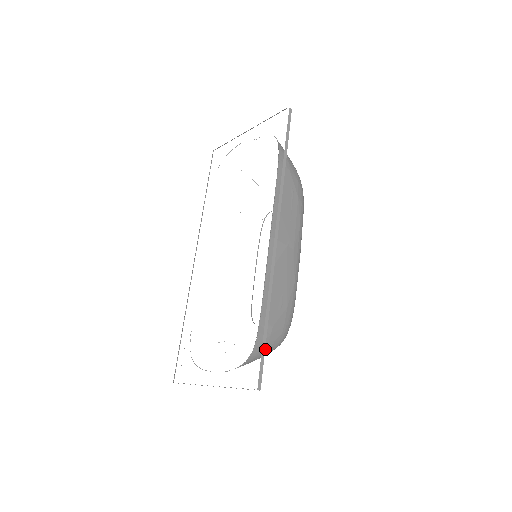
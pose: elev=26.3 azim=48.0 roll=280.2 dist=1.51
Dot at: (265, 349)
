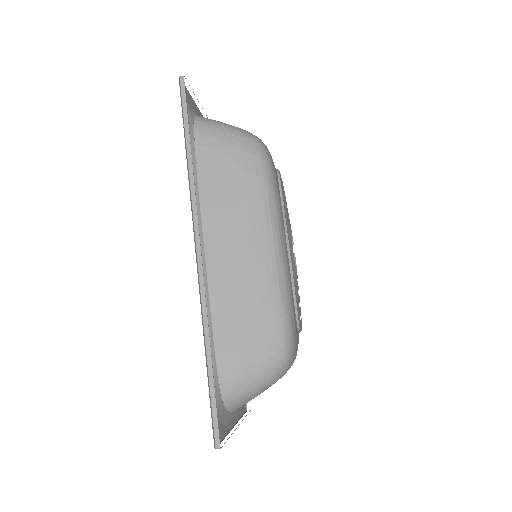
Dot at: (245, 386)
